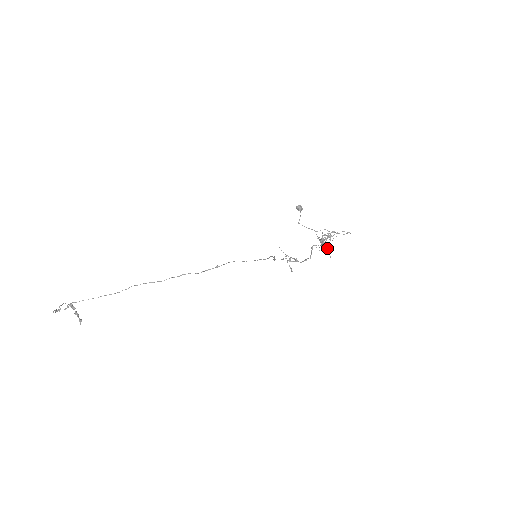
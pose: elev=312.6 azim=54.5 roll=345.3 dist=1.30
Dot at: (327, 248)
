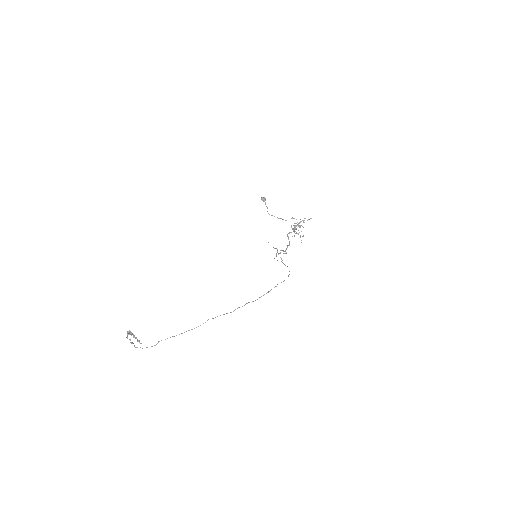
Dot at: (298, 234)
